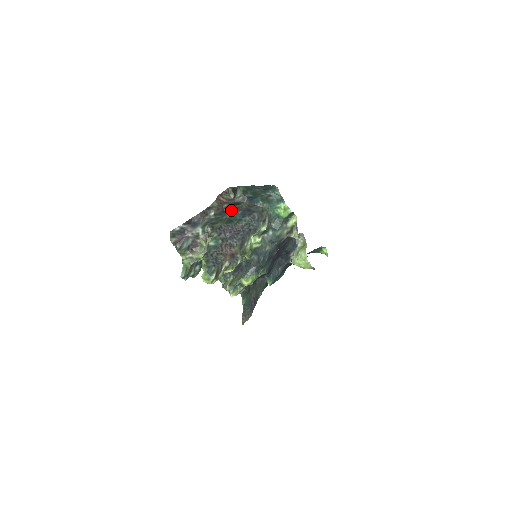
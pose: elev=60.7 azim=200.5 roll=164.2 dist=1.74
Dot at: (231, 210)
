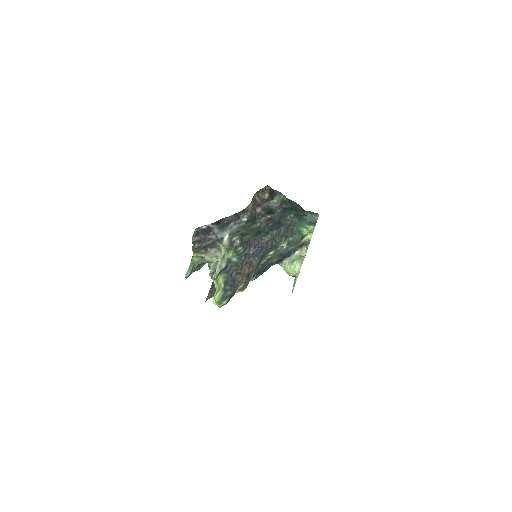
Dot at: (263, 219)
